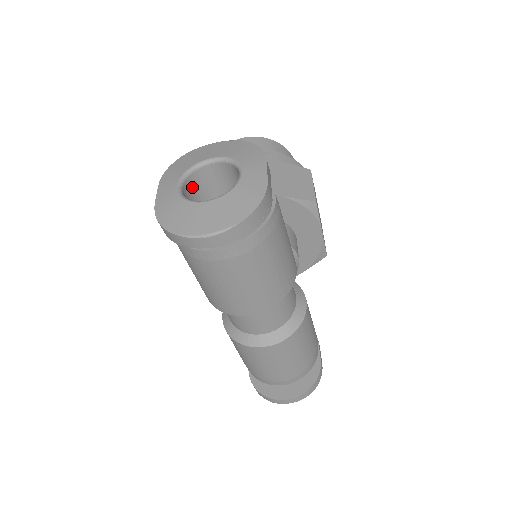
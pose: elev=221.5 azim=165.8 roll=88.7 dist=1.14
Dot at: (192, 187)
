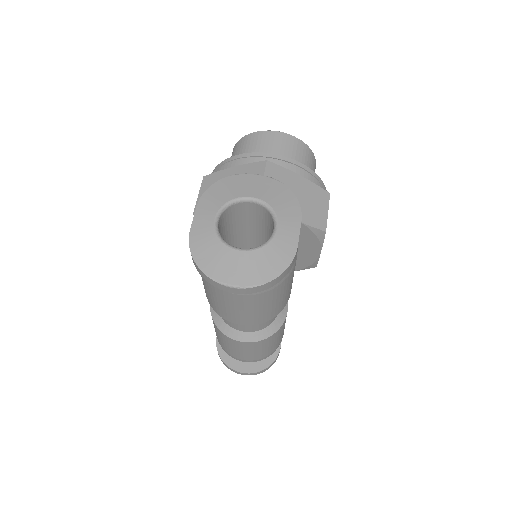
Dot at: (226, 216)
